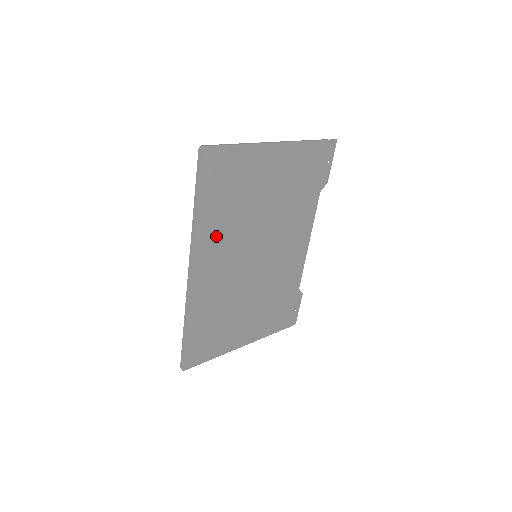
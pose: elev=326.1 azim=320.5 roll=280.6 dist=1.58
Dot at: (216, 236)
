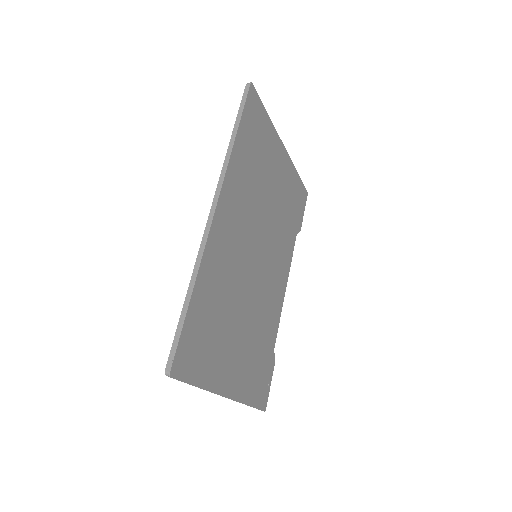
Dot at: (240, 187)
